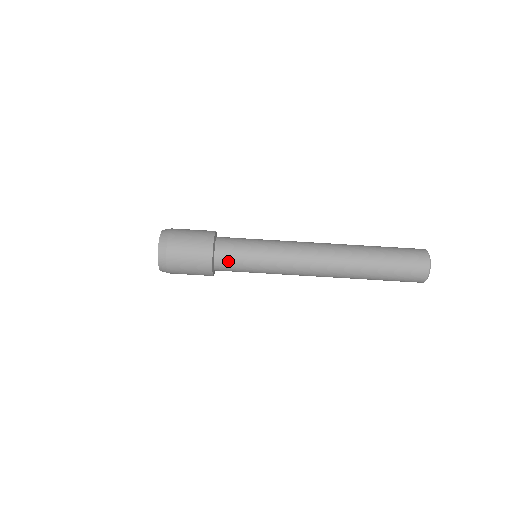
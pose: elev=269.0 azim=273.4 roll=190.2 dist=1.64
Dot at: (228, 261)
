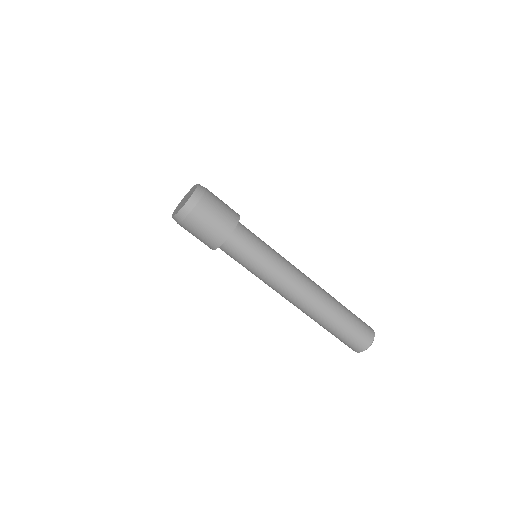
Dot at: (229, 254)
